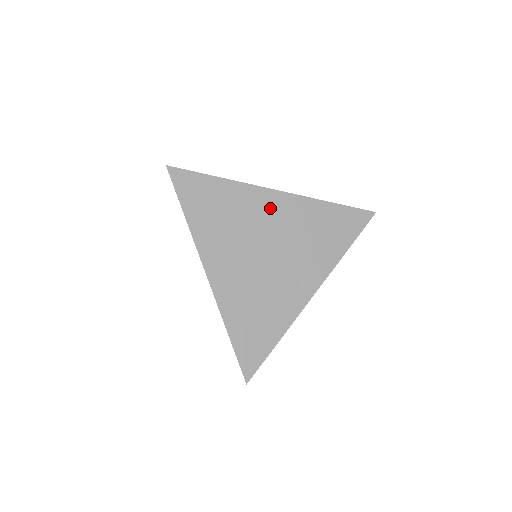
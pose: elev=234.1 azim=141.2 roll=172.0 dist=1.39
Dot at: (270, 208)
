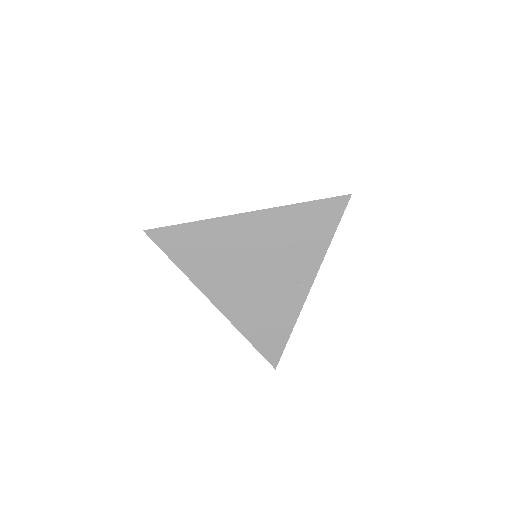
Dot at: (246, 231)
